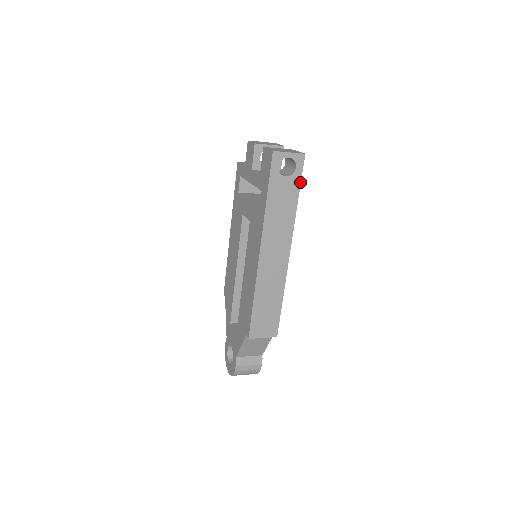
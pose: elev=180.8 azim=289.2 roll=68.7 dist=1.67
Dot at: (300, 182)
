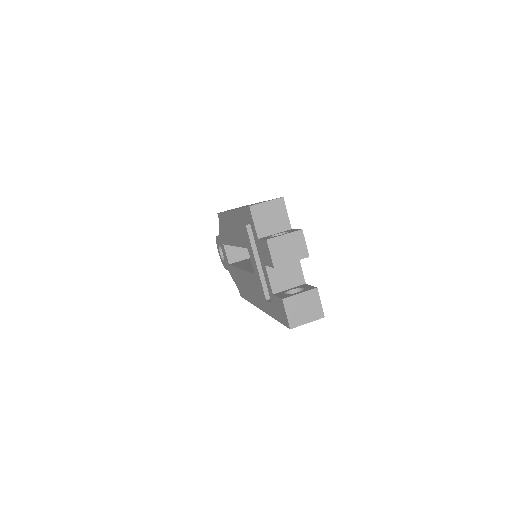
Dot at: occluded
